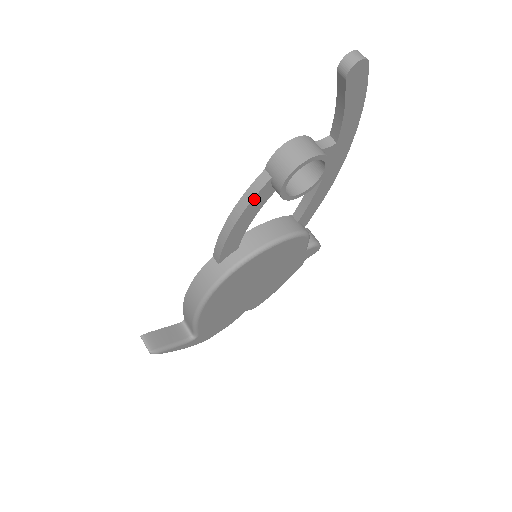
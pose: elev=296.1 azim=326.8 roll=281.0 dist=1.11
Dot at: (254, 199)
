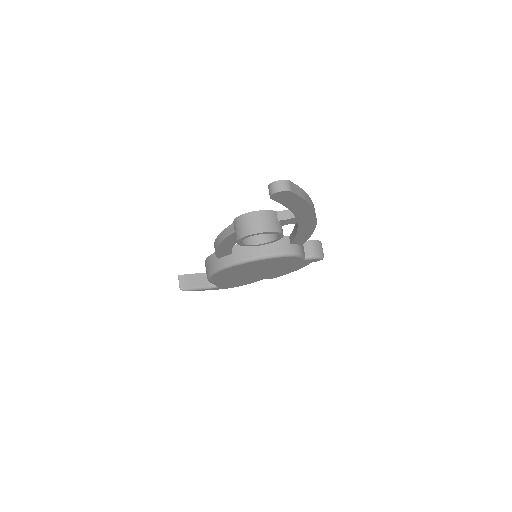
Dot at: (226, 238)
